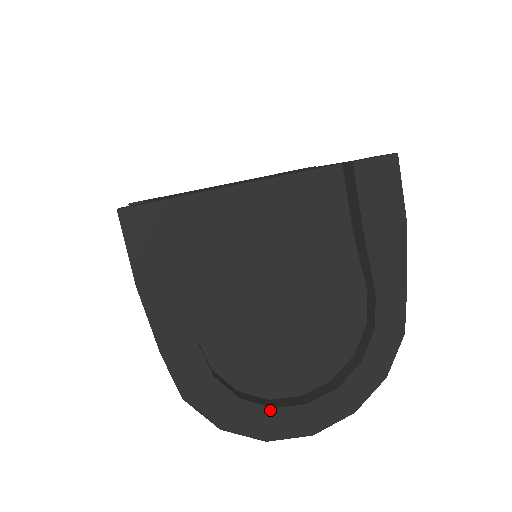
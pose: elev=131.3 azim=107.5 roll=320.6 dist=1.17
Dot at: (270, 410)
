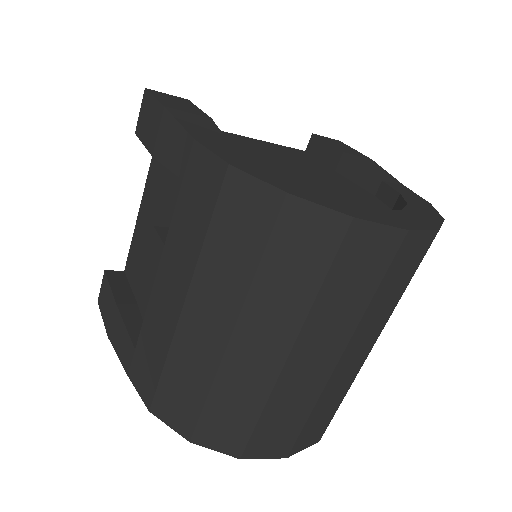
Dot at: (339, 200)
